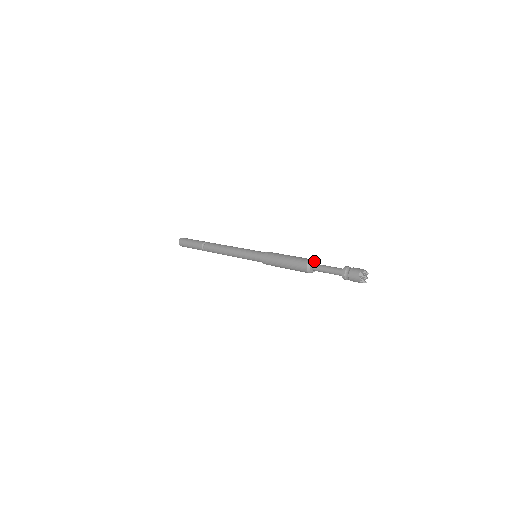
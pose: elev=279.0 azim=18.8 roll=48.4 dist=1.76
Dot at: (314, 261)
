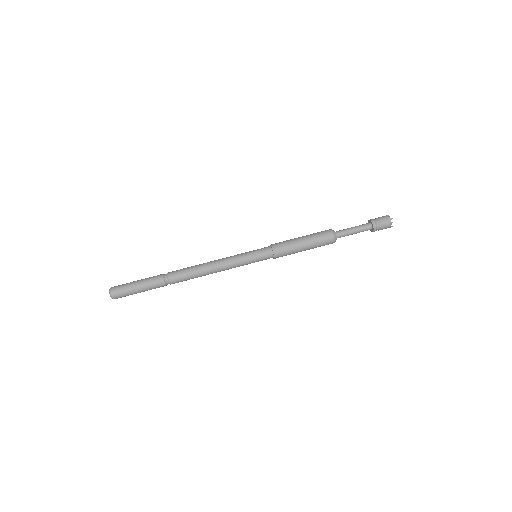
Dot at: (334, 231)
